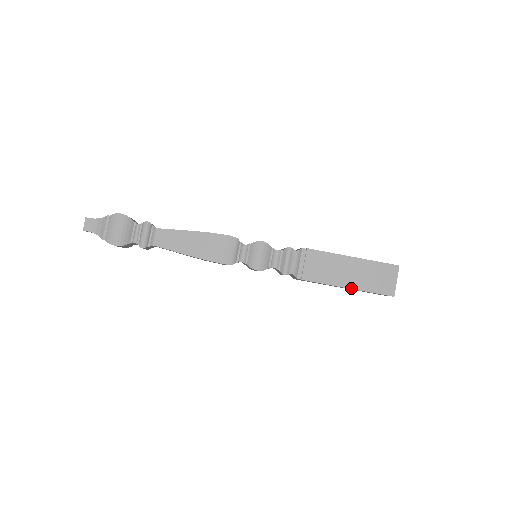
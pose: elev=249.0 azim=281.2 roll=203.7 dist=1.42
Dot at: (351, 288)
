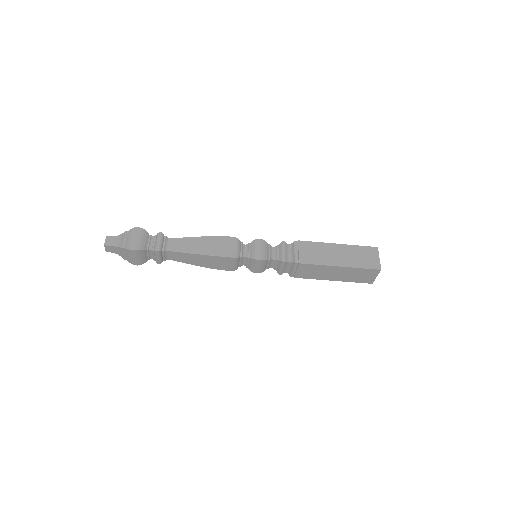
Dot at: (343, 266)
